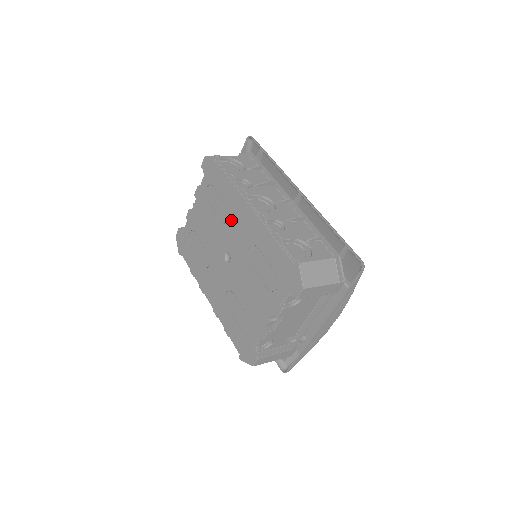
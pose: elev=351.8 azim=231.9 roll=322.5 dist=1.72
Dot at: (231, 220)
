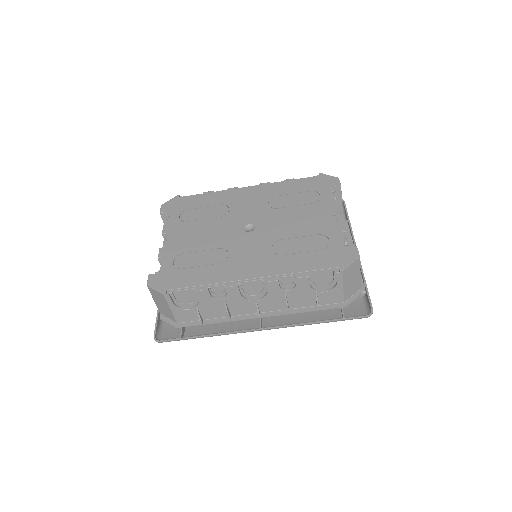
Dot at: (232, 207)
